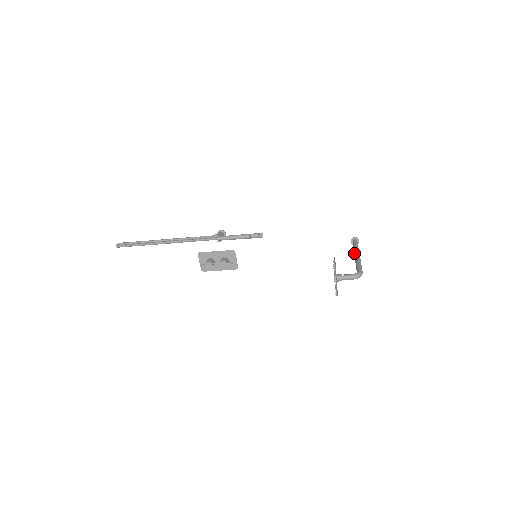
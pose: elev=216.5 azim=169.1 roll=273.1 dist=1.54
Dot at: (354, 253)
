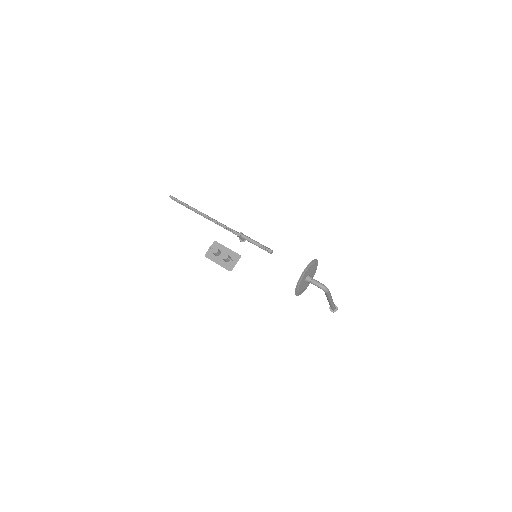
Dot at: occluded
